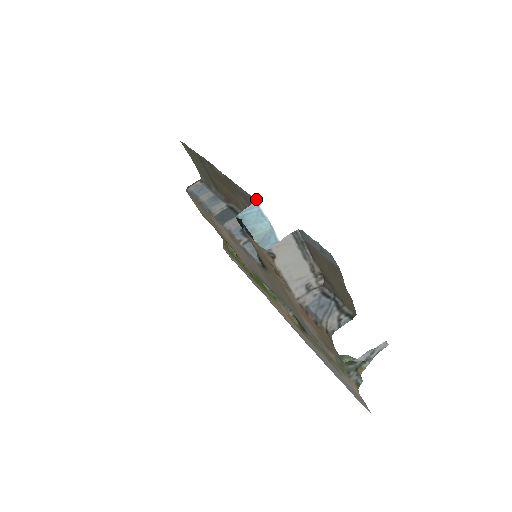
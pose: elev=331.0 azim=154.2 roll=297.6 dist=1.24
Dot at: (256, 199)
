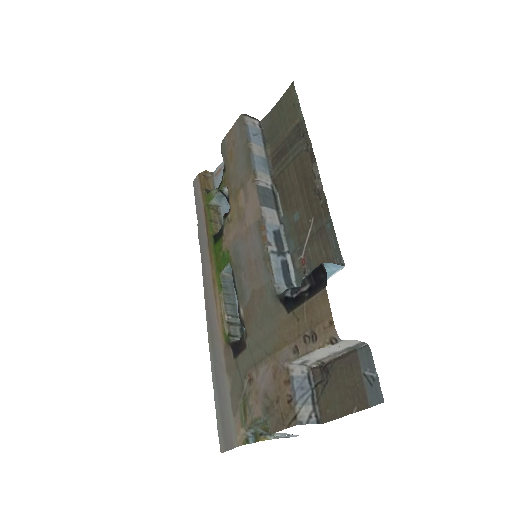
Dot at: (343, 262)
